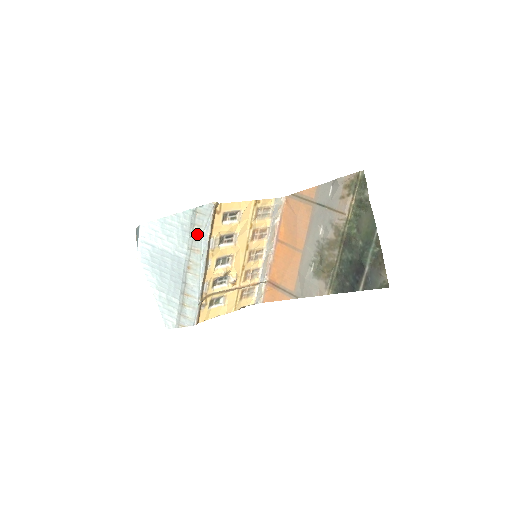
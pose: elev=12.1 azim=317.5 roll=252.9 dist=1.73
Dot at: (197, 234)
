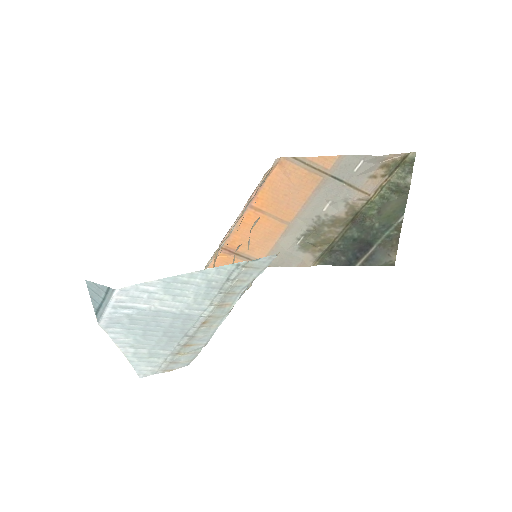
Dot at: (234, 289)
